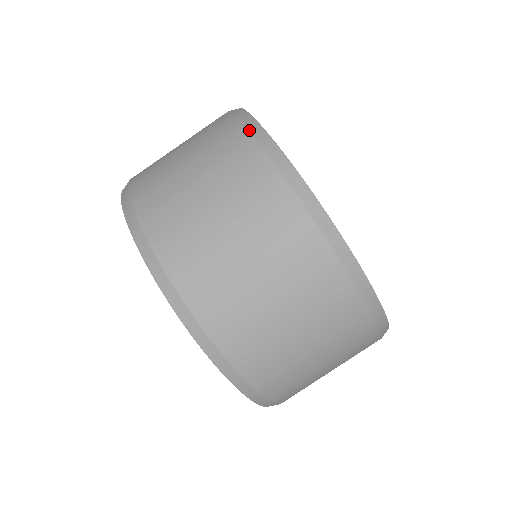
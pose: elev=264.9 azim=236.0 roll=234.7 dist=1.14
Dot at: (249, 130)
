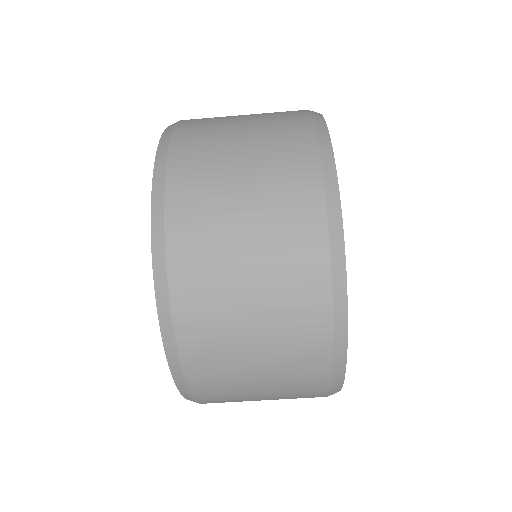
Dot at: (317, 136)
